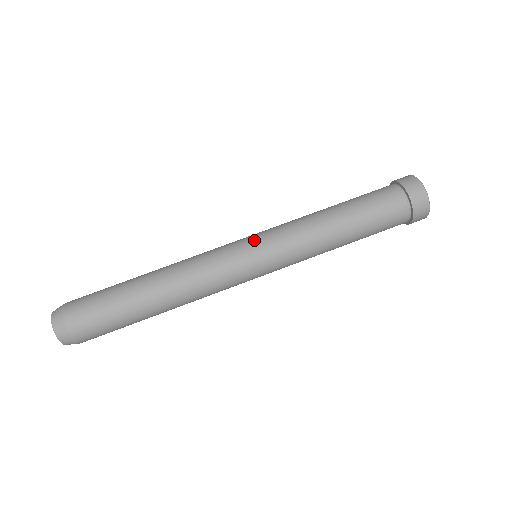
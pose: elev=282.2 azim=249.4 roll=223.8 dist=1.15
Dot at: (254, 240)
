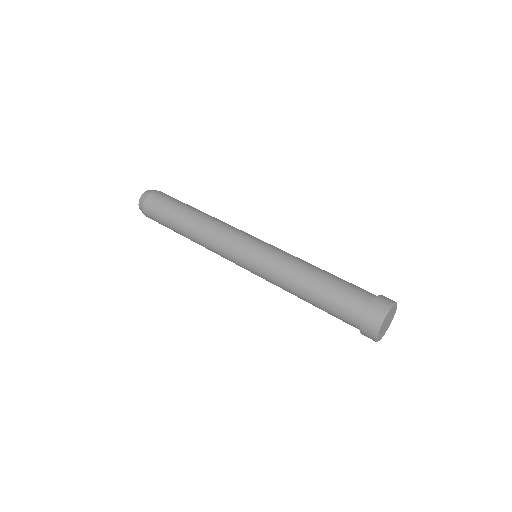
Dot at: (263, 241)
